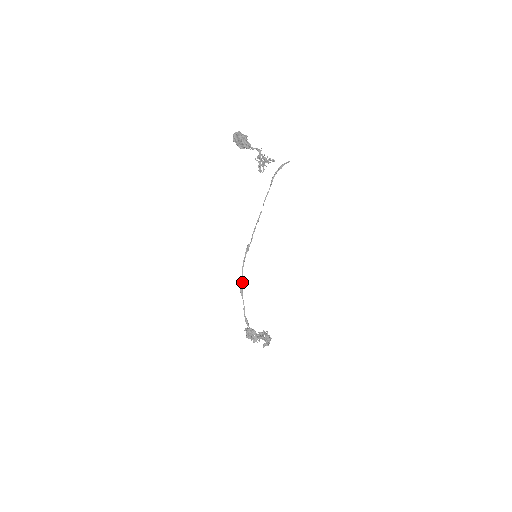
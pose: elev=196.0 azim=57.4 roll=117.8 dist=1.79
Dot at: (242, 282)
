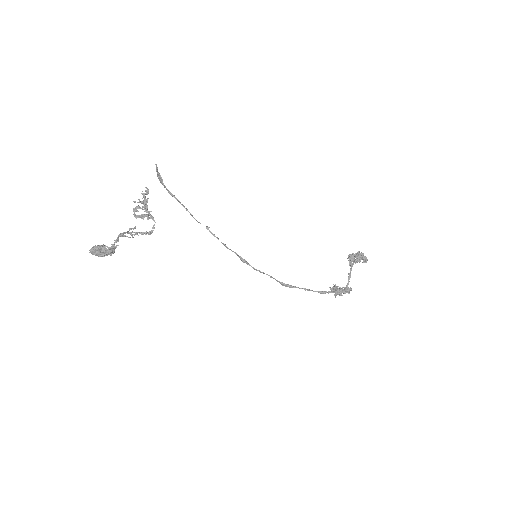
Dot at: (277, 281)
